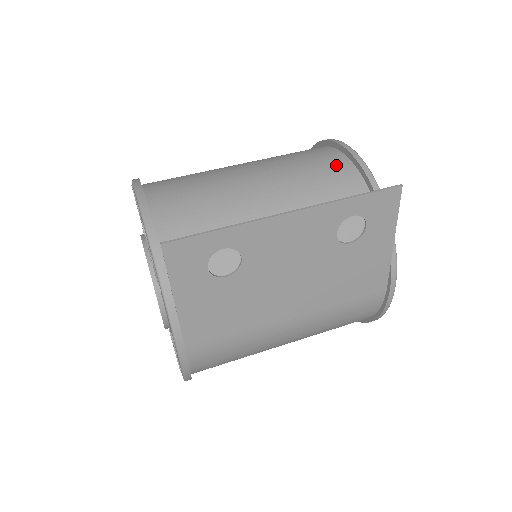
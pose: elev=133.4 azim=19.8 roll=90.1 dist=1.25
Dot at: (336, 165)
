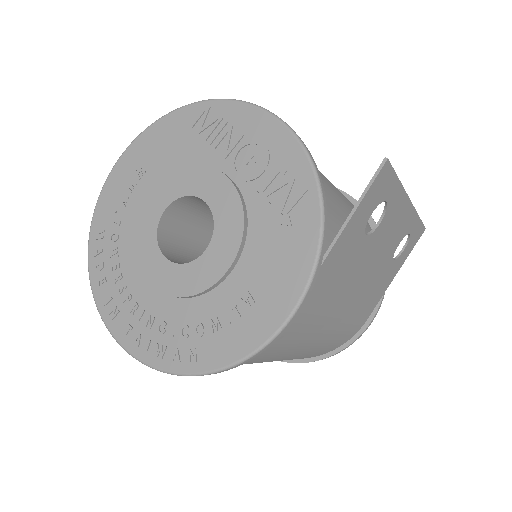
Dot at: occluded
